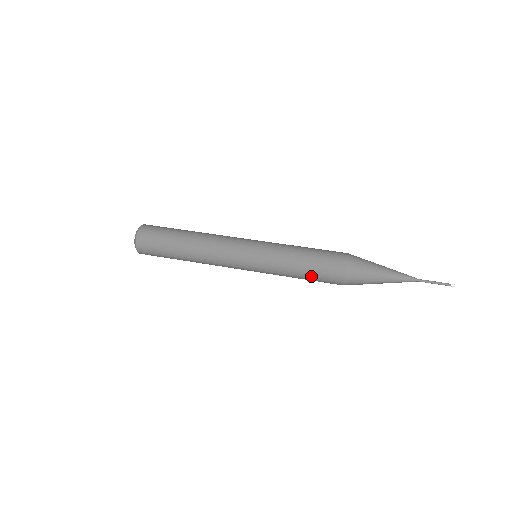
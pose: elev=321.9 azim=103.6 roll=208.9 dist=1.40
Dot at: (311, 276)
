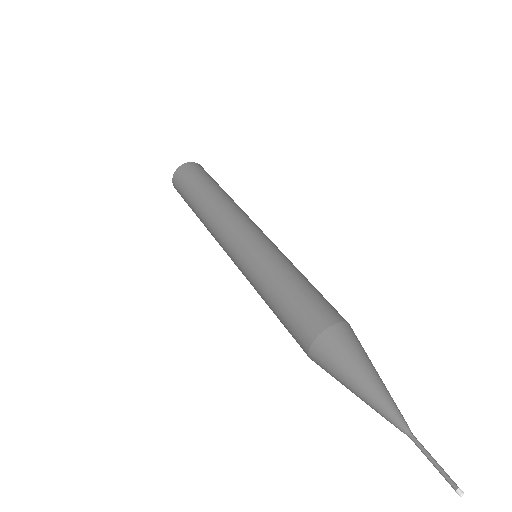
Dot at: (289, 300)
